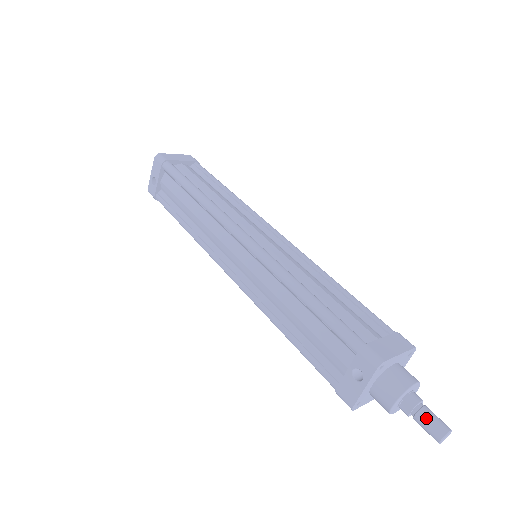
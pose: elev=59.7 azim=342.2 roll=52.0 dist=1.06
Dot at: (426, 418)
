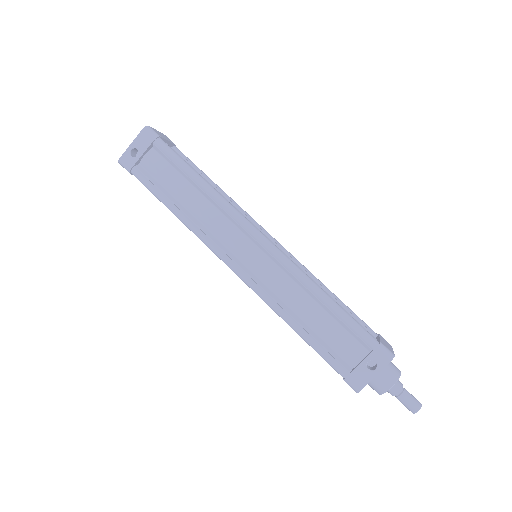
Dot at: (409, 396)
